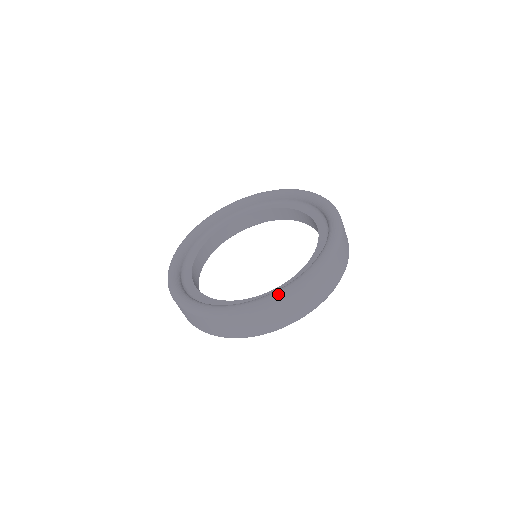
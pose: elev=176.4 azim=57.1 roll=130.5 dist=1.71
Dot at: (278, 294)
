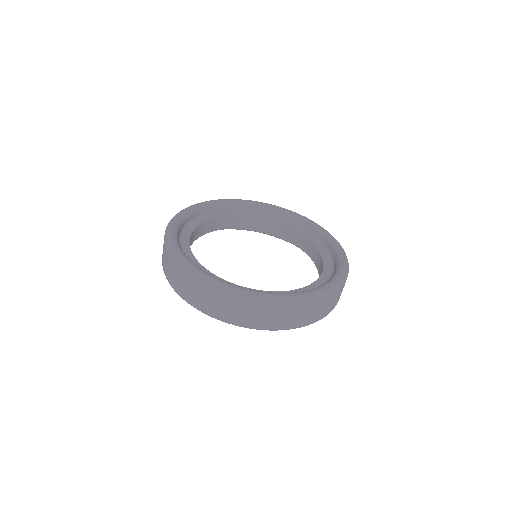
Dot at: (331, 286)
